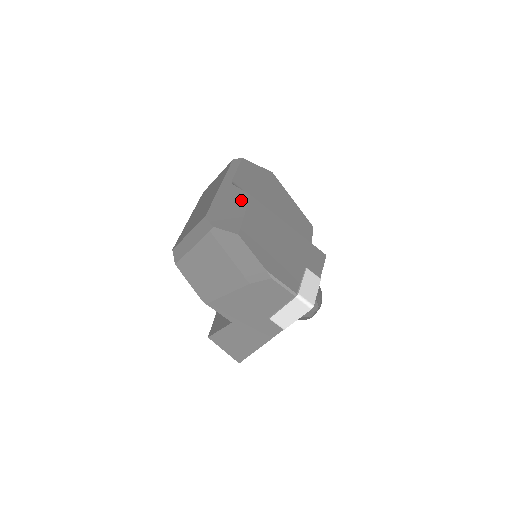
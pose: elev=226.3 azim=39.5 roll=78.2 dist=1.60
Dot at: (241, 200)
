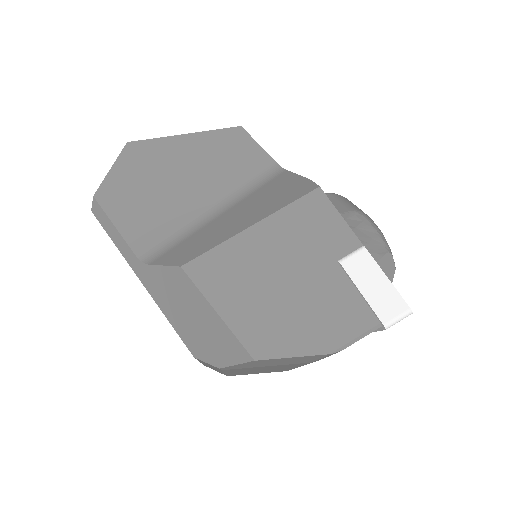
Dot at: (185, 289)
